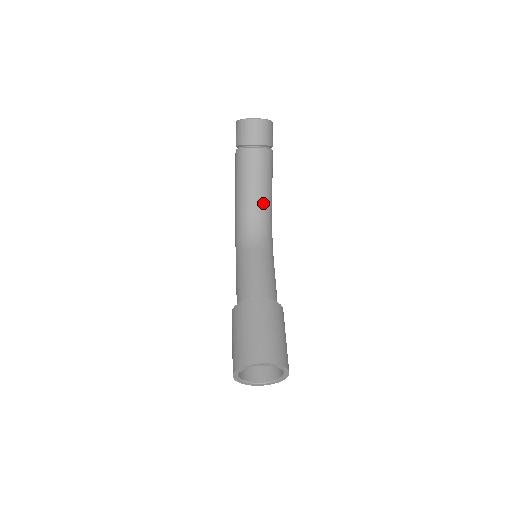
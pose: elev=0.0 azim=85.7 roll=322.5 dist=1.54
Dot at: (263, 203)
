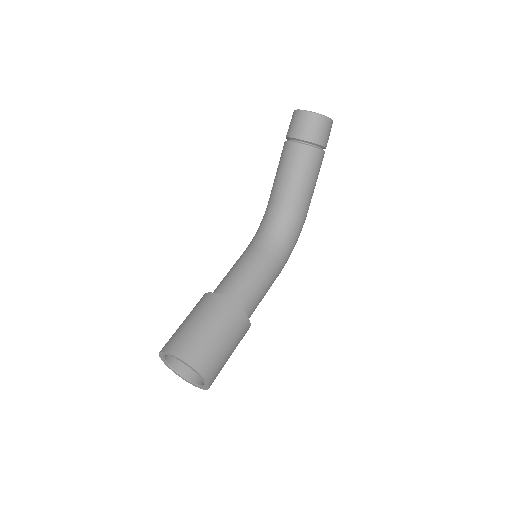
Dot at: (290, 204)
